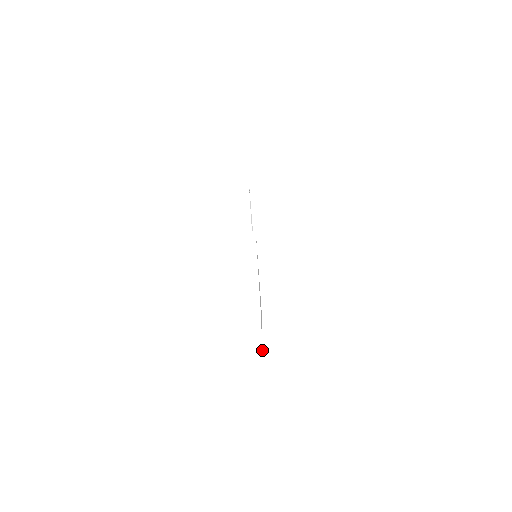
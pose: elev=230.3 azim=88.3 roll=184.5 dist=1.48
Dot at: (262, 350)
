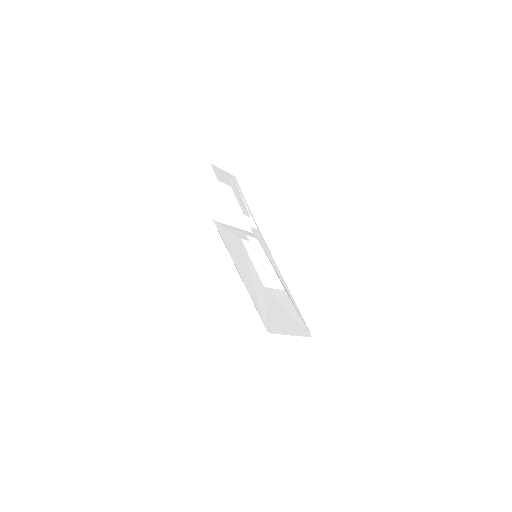
Dot at: (288, 334)
